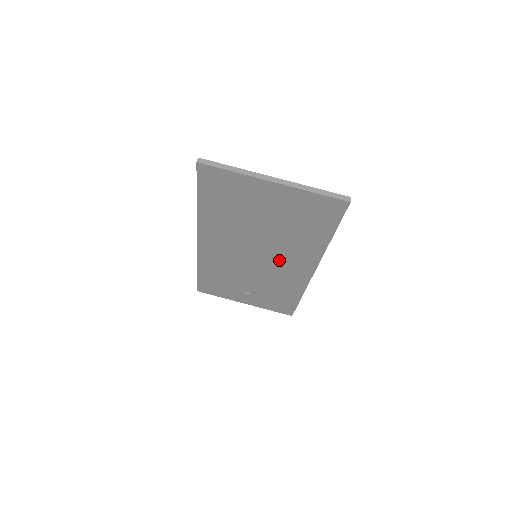
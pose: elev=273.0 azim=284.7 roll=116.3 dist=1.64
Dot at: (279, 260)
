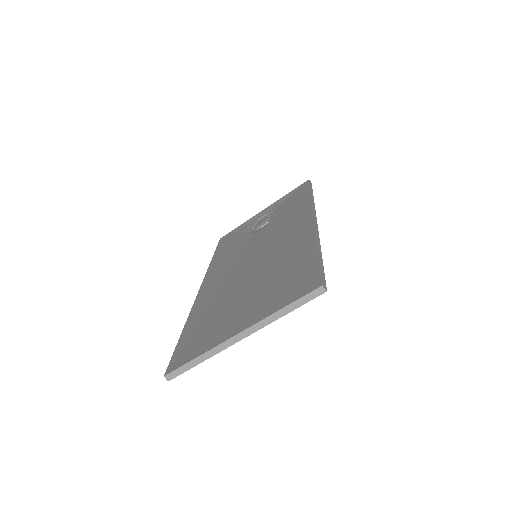
Dot at: occluded
